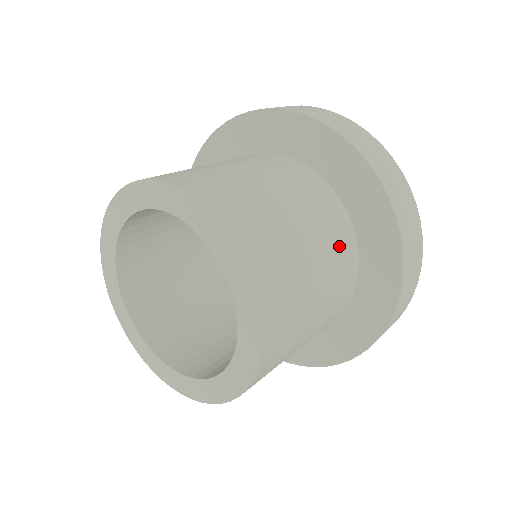
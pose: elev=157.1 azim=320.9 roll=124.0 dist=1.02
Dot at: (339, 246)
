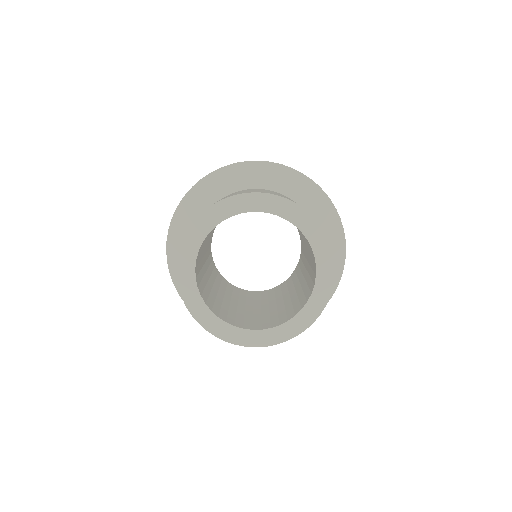
Dot at: occluded
